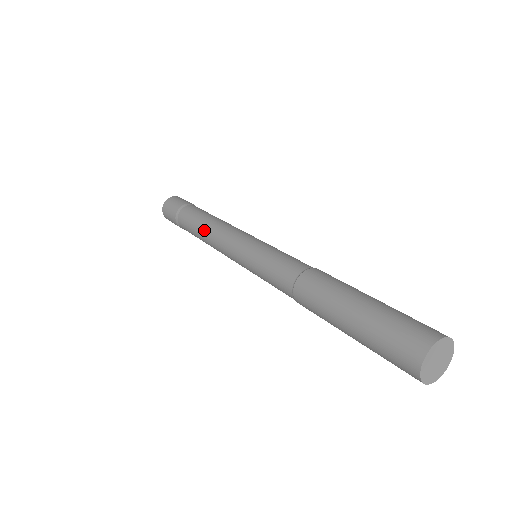
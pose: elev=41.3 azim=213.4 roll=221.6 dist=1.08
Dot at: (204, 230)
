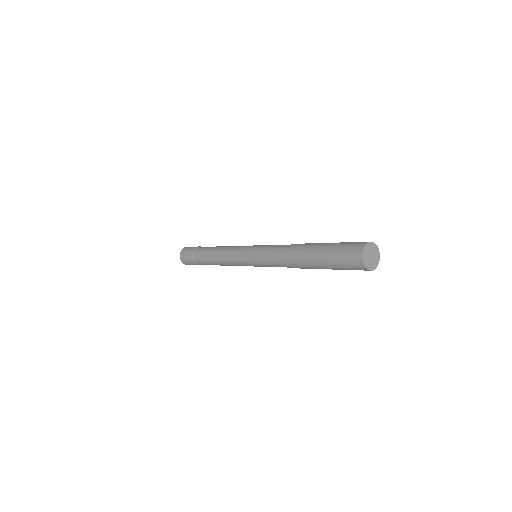
Dot at: (219, 249)
